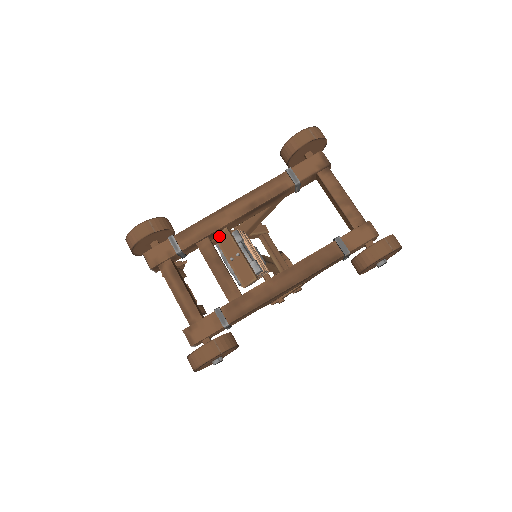
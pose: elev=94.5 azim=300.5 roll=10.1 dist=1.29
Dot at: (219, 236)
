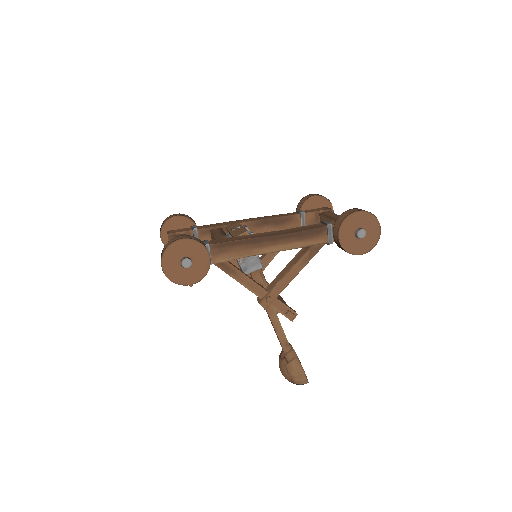
Dot at: (230, 226)
